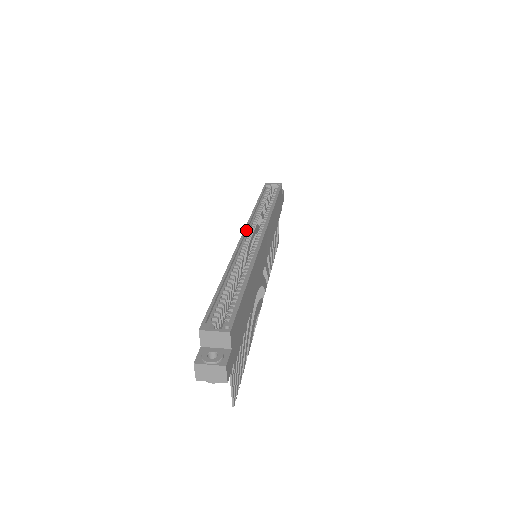
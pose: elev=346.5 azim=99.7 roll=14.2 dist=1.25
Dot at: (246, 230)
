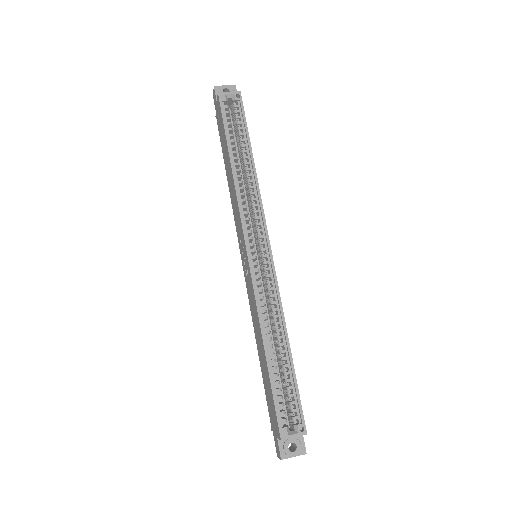
Dot at: (247, 240)
